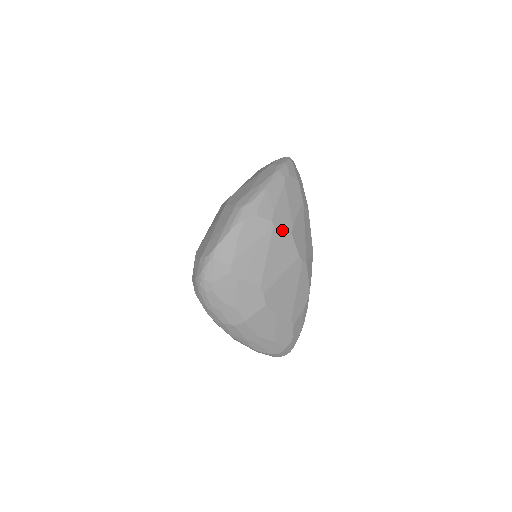
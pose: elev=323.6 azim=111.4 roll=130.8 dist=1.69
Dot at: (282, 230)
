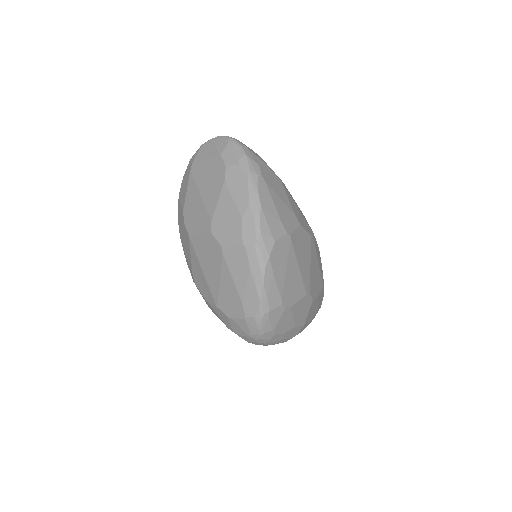
Dot at: (295, 231)
